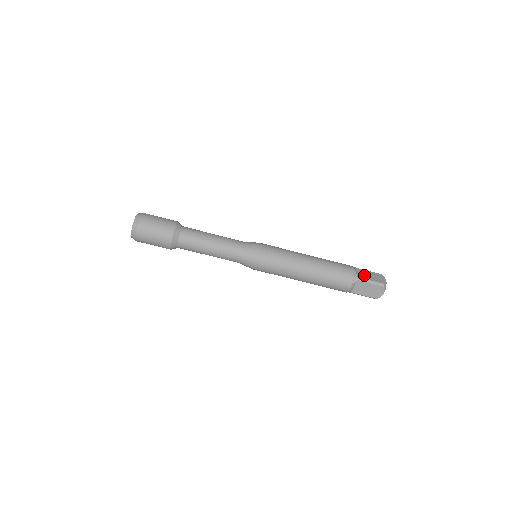
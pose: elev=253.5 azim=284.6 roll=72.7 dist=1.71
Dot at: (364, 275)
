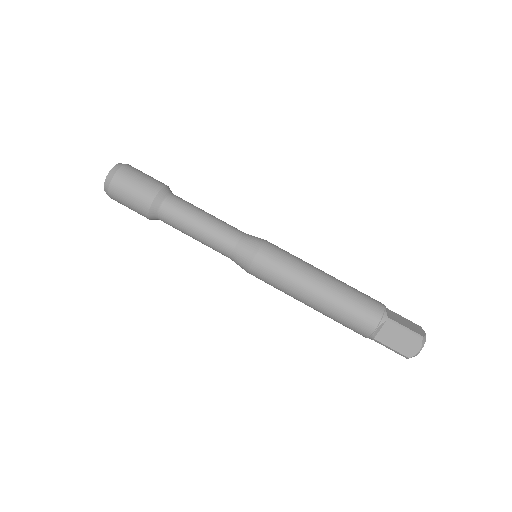
Dot at: (397, 318)
